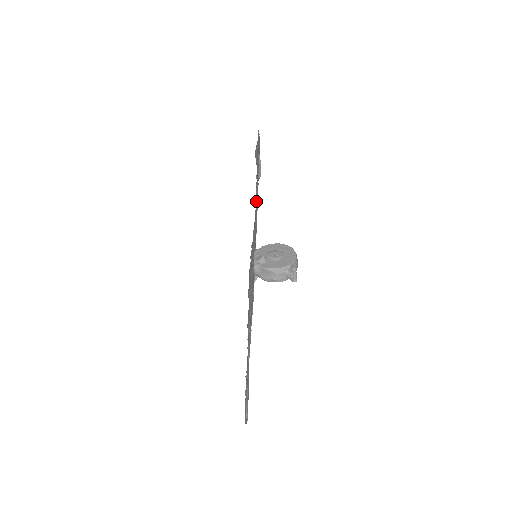
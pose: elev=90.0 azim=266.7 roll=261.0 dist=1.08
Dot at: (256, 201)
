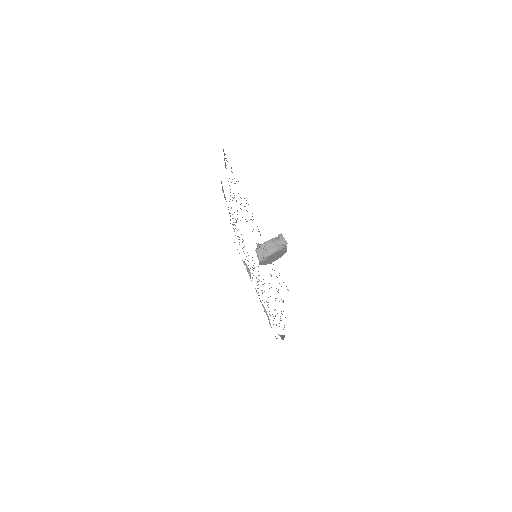
Dot at: occluded
